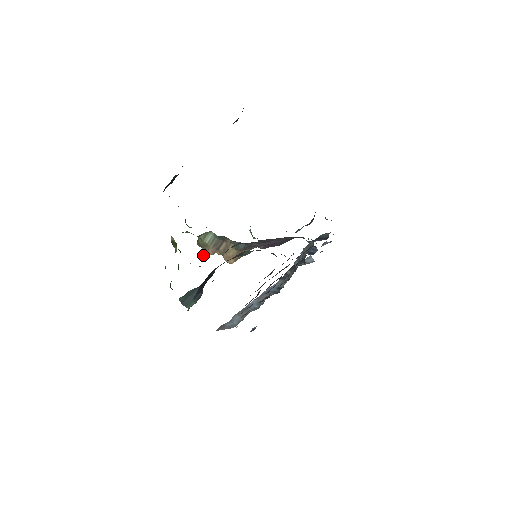
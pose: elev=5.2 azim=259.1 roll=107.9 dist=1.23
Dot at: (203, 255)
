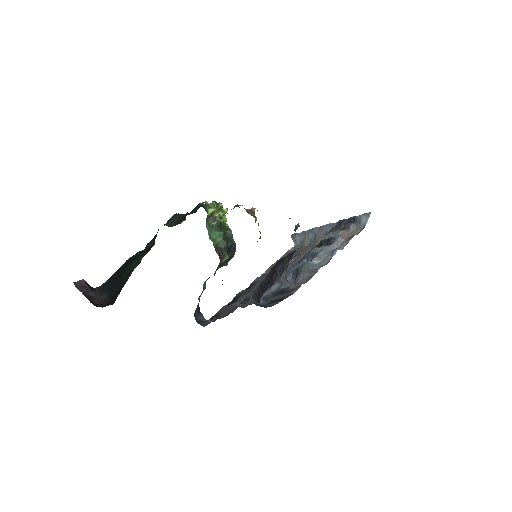
Dot at: occluded
